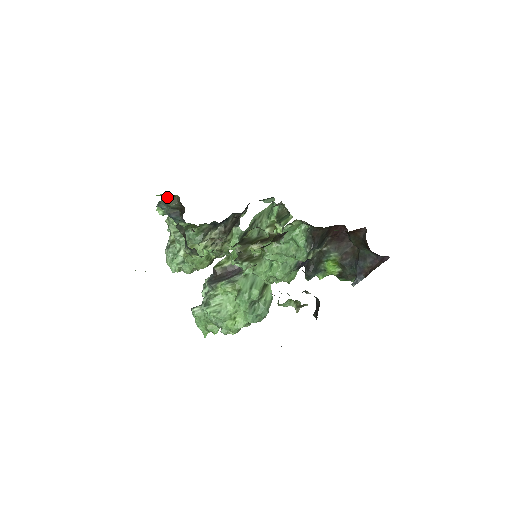
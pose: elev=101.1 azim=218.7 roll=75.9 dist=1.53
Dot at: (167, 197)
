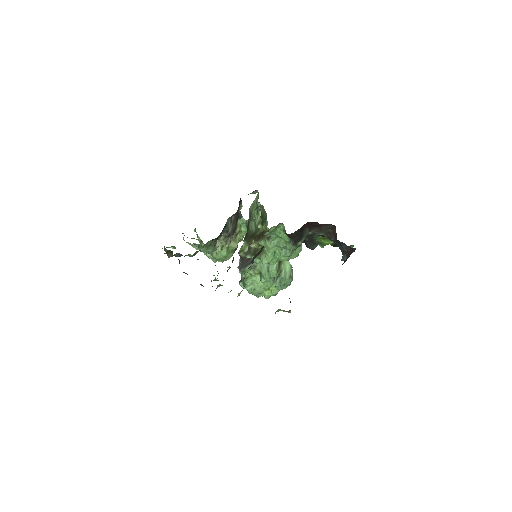
Dot at: occluded
